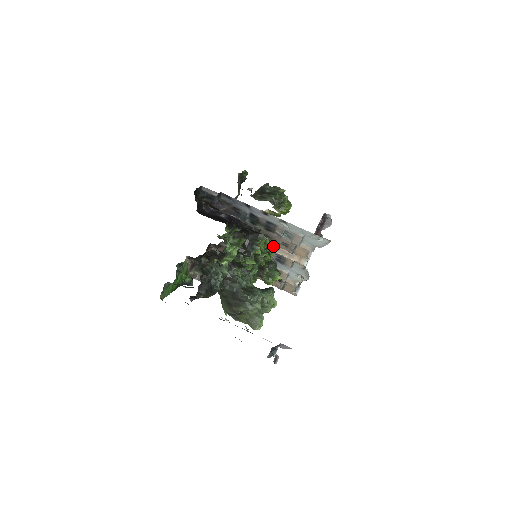
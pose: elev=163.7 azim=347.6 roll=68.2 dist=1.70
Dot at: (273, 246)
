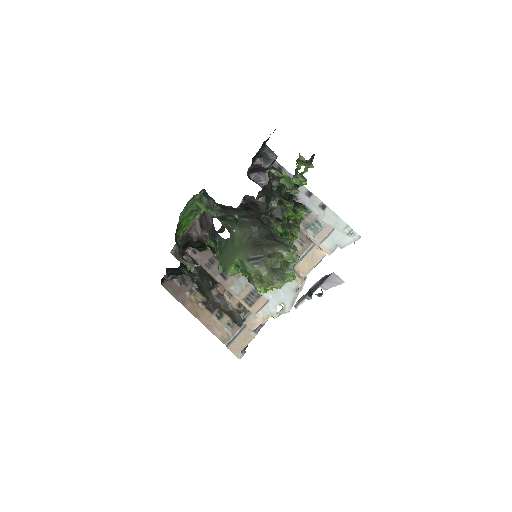
Dot at: occluded
